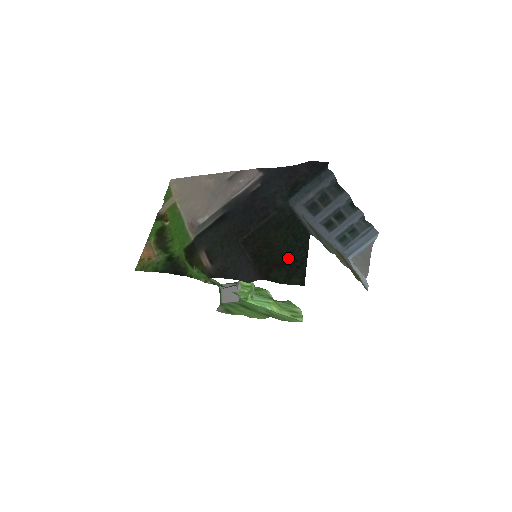
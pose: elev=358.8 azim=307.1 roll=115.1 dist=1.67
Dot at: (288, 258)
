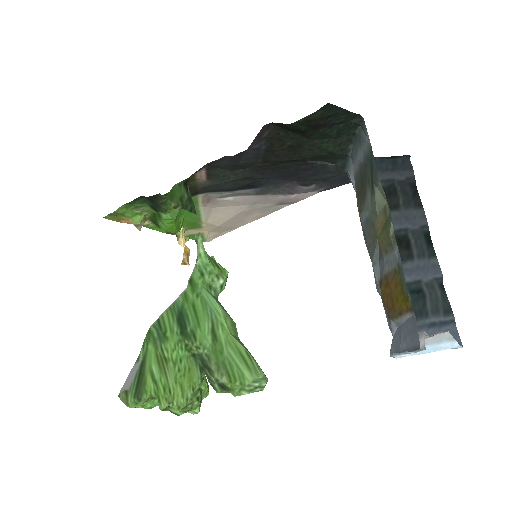
Dot at: (317, 129)
